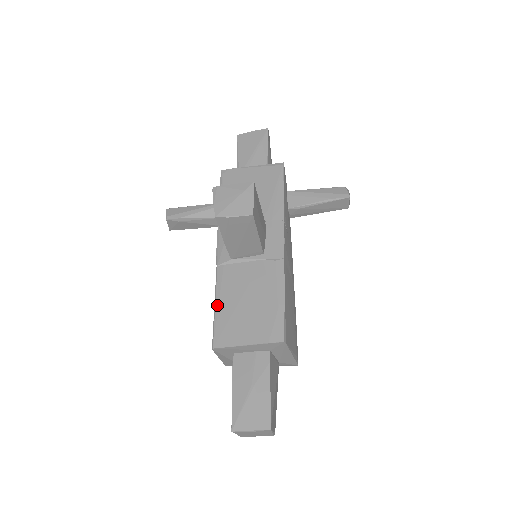
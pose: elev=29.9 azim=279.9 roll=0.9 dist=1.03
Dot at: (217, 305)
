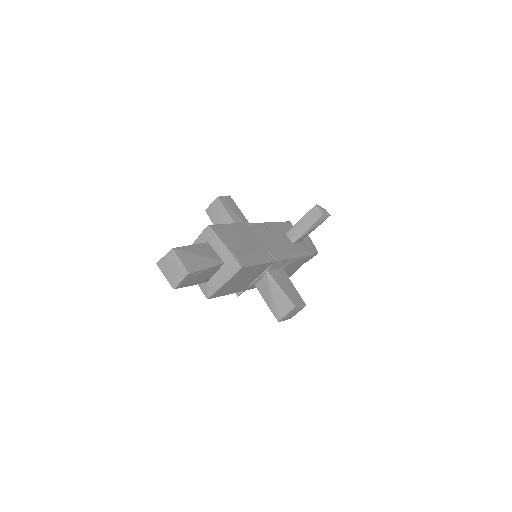
Dot at: occluded
